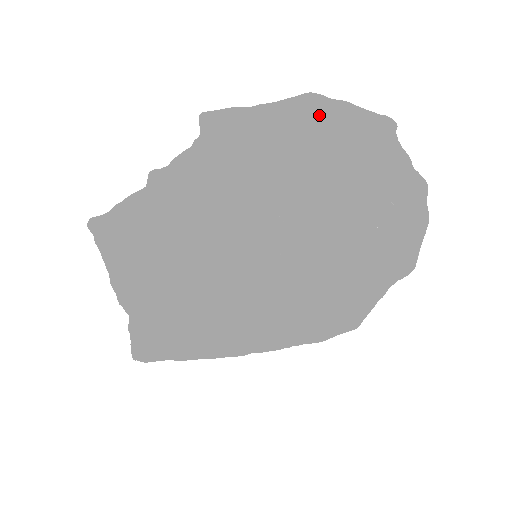
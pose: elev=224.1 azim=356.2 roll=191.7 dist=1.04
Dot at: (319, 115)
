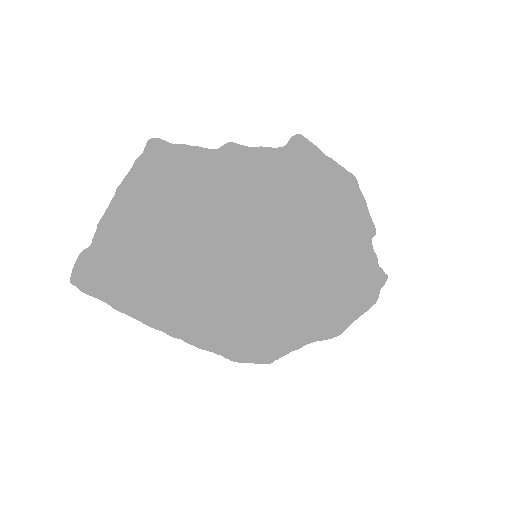
Dot at: (350, 193)
